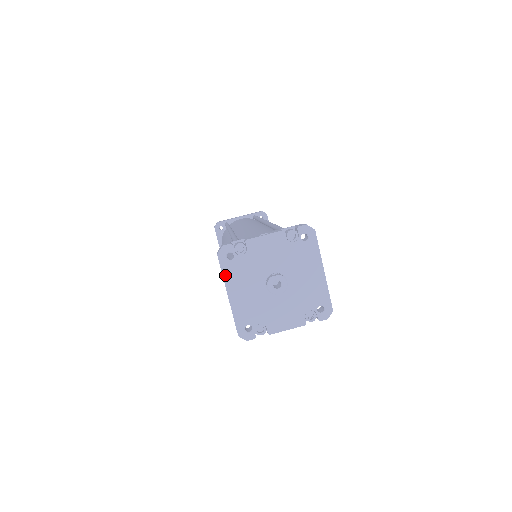
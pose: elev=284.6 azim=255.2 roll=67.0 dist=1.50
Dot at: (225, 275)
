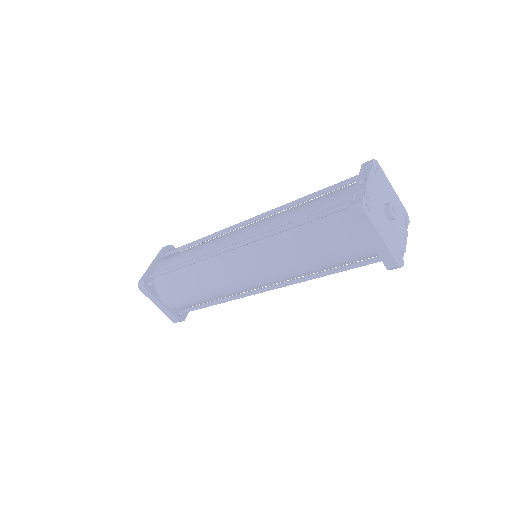
Dot at: (374, 224)
